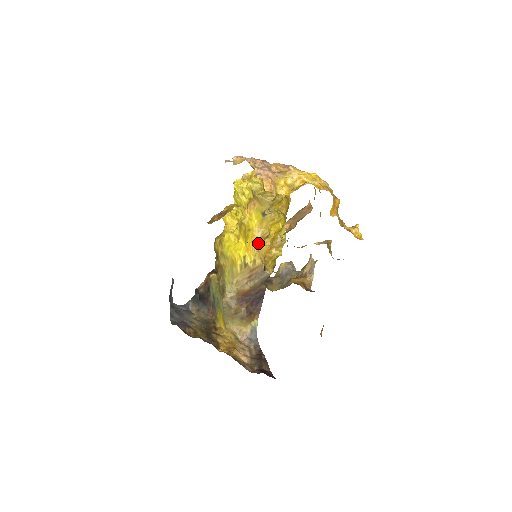
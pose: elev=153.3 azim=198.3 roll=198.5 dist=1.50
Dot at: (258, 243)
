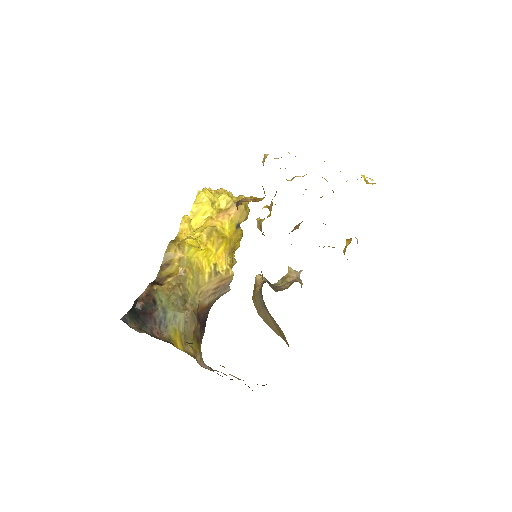
Dot at: (229, 253)
